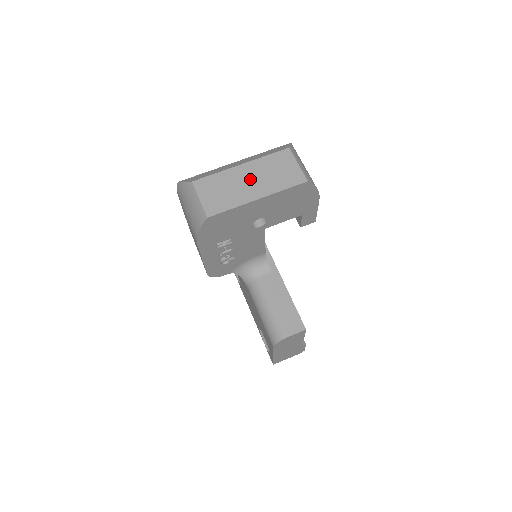
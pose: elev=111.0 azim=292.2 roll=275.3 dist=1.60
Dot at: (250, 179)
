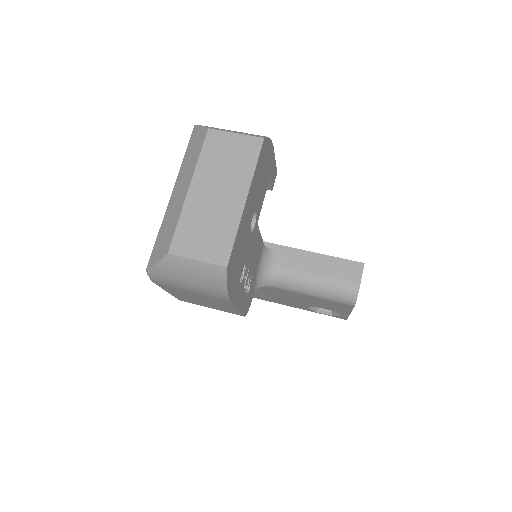
Dot at: (215, 192)
